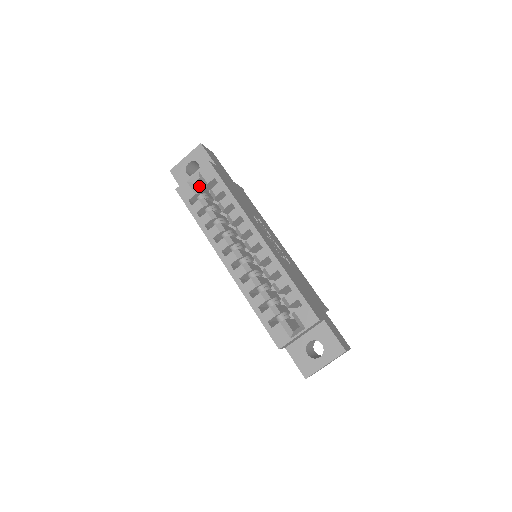
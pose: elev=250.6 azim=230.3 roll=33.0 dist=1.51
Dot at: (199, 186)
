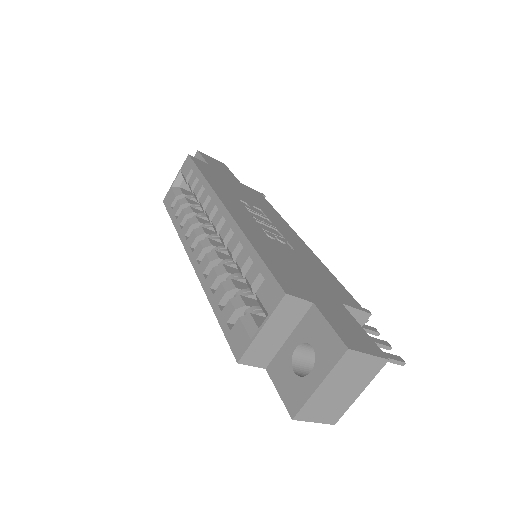
Dot at: (191, 192)
